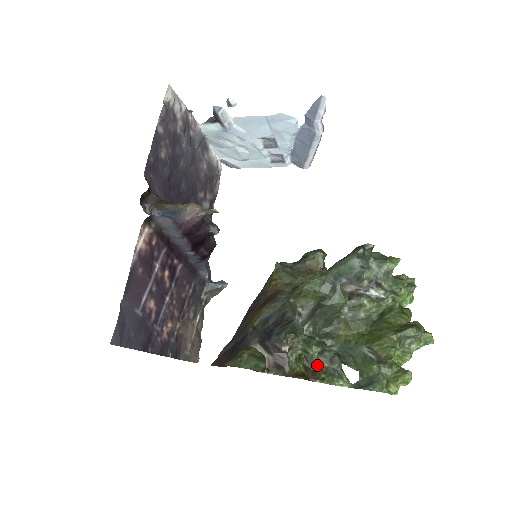
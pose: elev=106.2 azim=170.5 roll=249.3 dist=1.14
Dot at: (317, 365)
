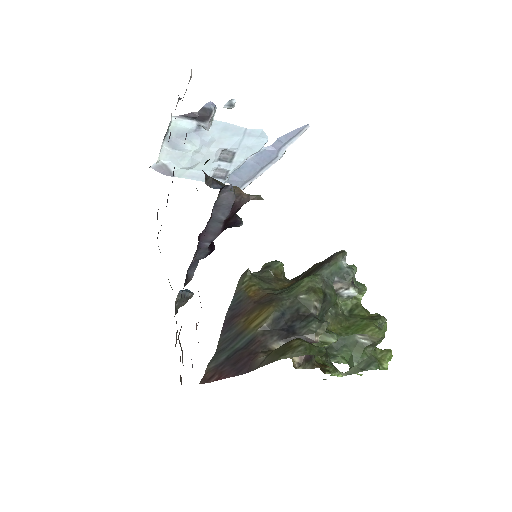
Dot at: (318, 359)
